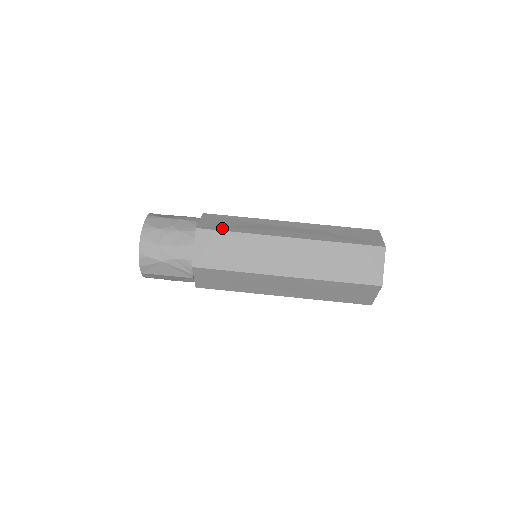
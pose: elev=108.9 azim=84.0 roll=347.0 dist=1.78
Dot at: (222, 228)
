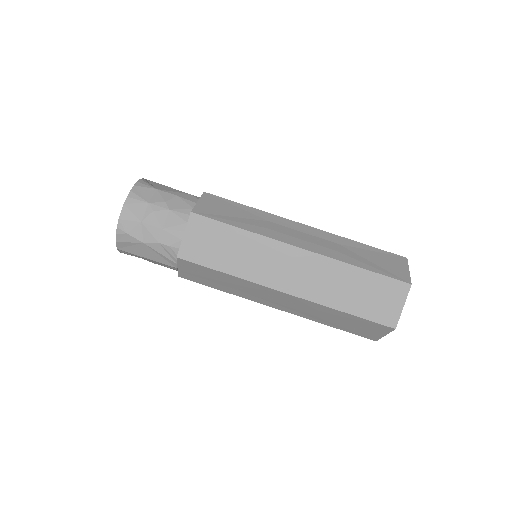
Dot at: (222, 218)
